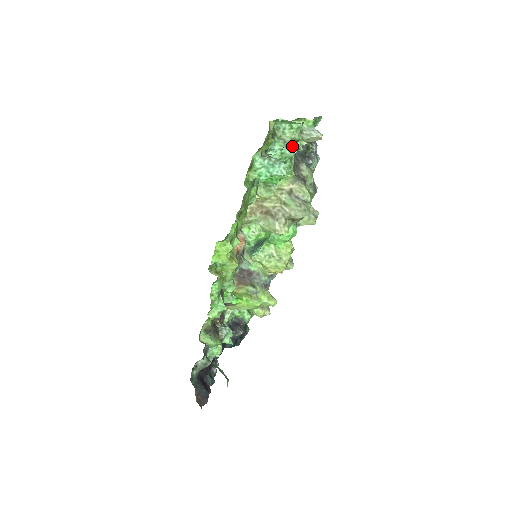
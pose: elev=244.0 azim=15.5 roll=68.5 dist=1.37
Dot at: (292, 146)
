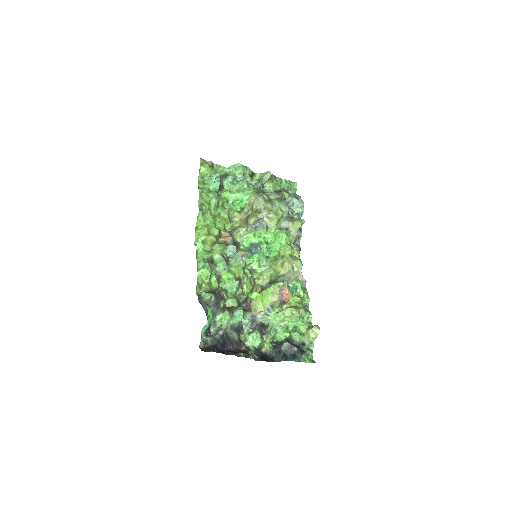
Dot at: (243, 178)
